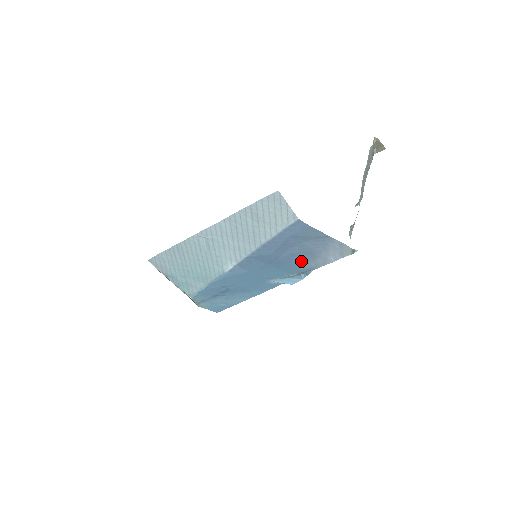
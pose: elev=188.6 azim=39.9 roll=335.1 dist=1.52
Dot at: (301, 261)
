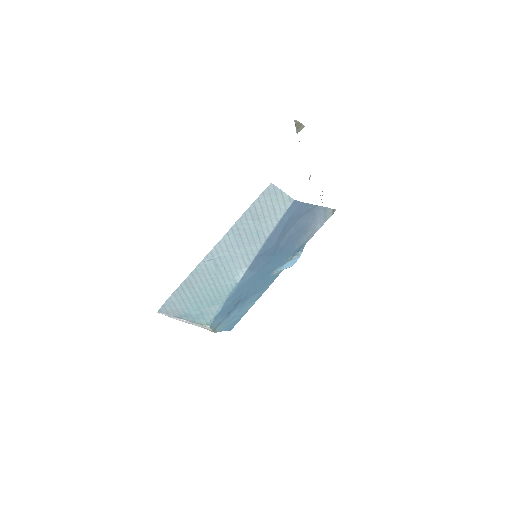
Dot at: (296, 240)
